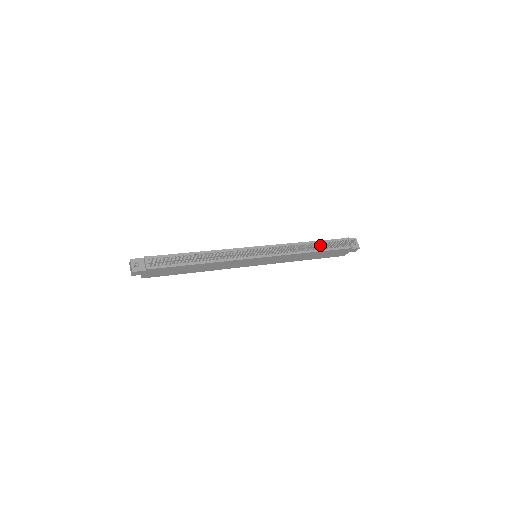
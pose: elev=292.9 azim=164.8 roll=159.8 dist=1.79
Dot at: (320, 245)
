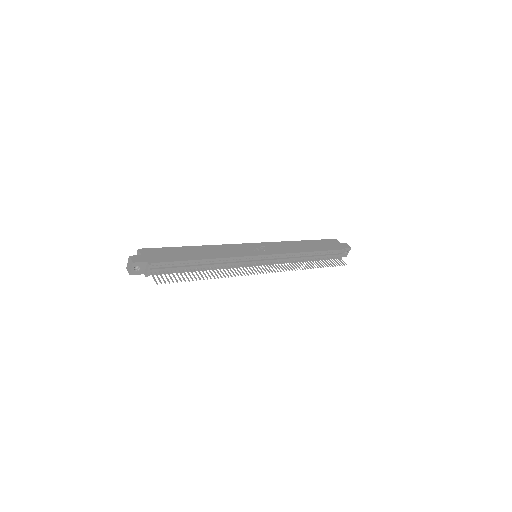
Dot at: (317, 257)
